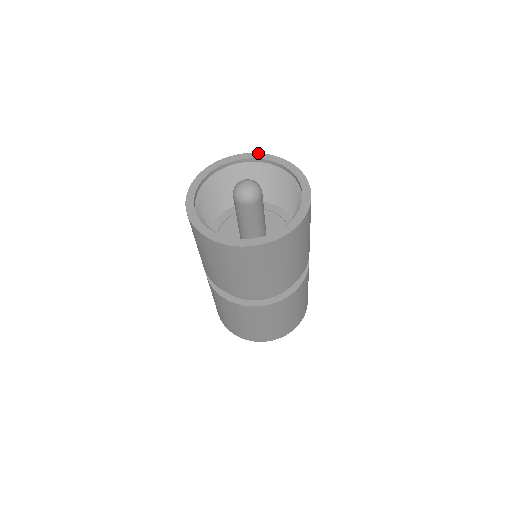
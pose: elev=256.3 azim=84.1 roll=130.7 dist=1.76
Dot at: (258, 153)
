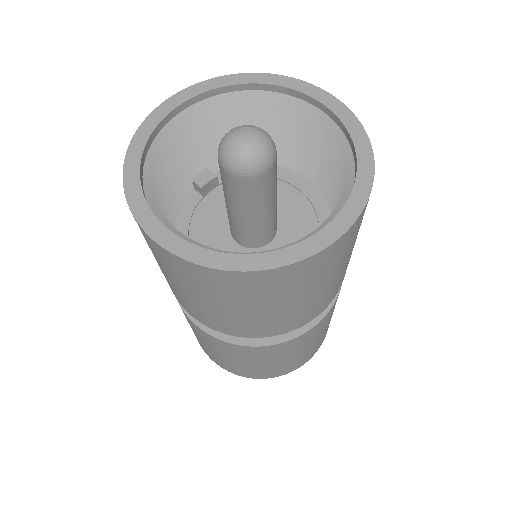
Dot at: (192, 85)
